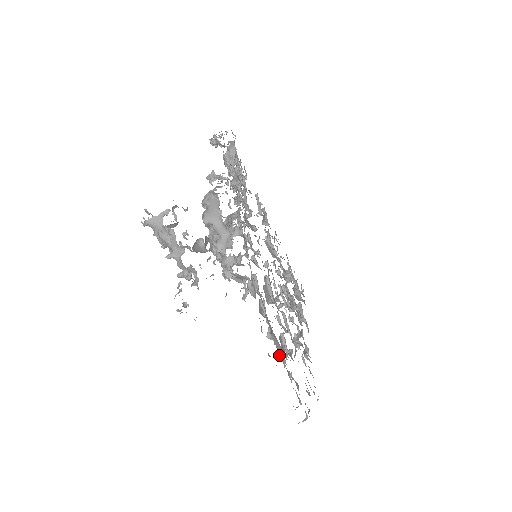
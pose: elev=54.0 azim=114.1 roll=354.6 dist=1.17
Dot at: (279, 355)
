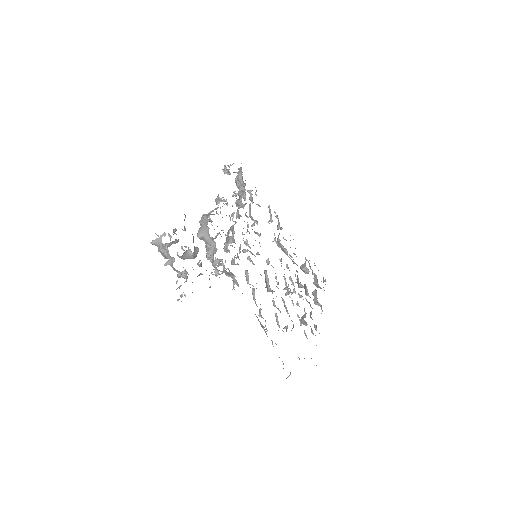
Dot at: (266, 329)
